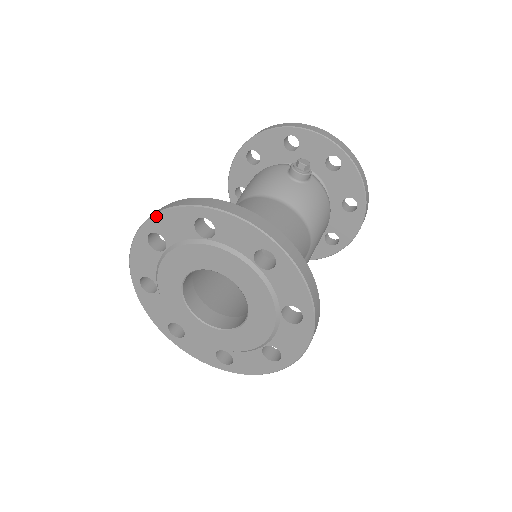
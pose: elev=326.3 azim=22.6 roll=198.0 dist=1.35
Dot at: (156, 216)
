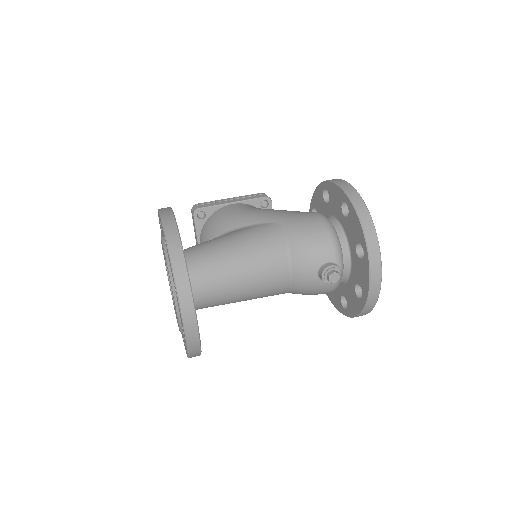
Dot at: (167, 248)
